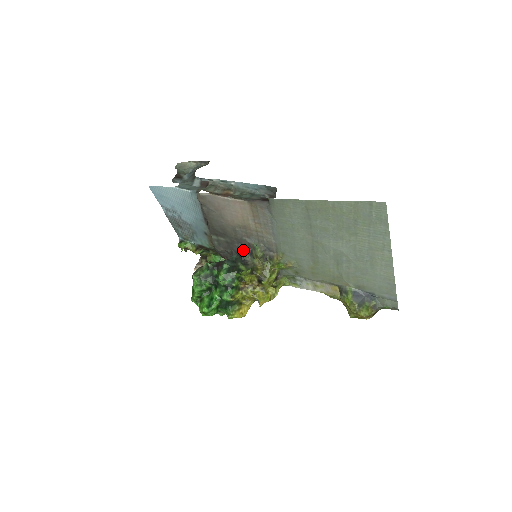
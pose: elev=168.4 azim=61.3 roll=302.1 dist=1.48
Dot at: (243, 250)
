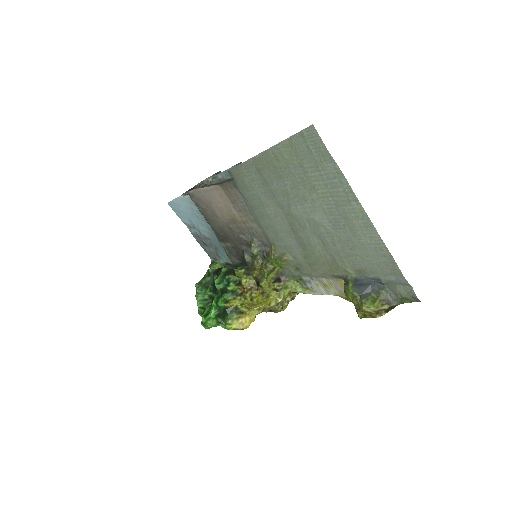
Dot at: (244, 251)
